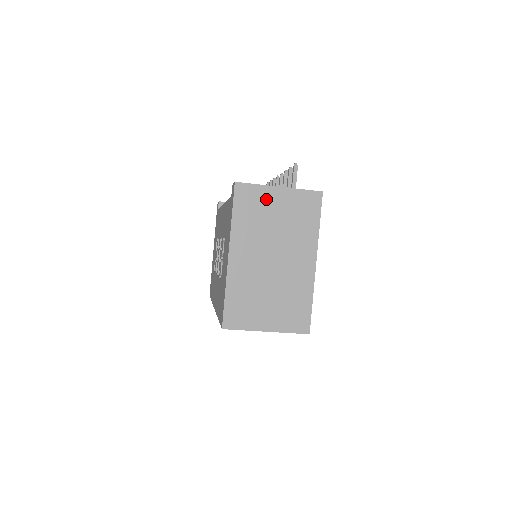
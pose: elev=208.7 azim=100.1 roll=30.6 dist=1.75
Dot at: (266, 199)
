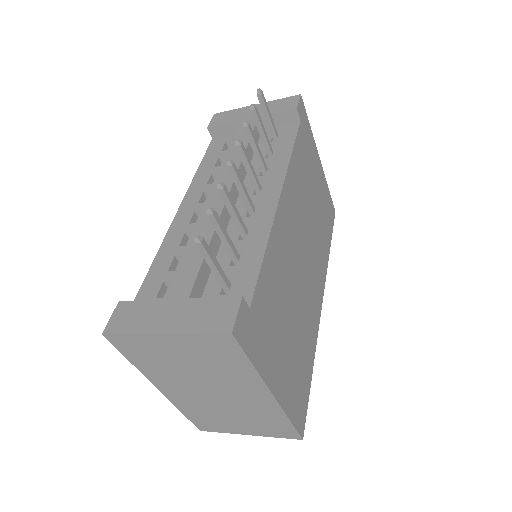
Dot at: (156, 346)
